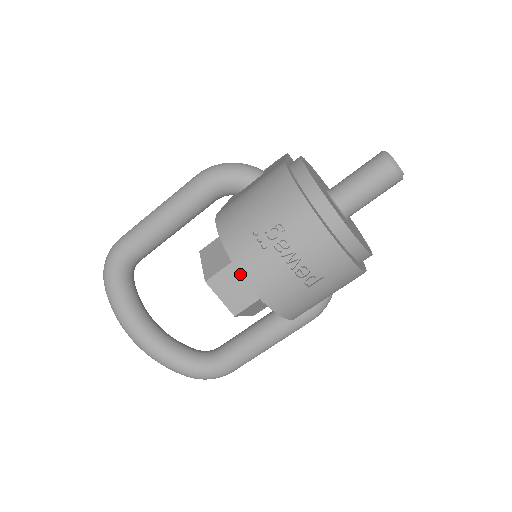
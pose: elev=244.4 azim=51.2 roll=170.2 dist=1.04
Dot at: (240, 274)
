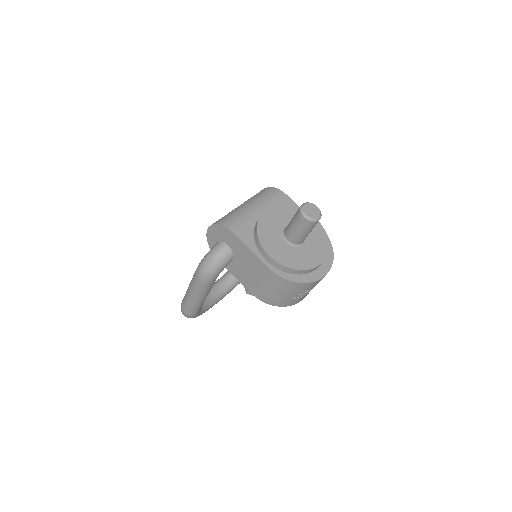
Dot at: occluded
